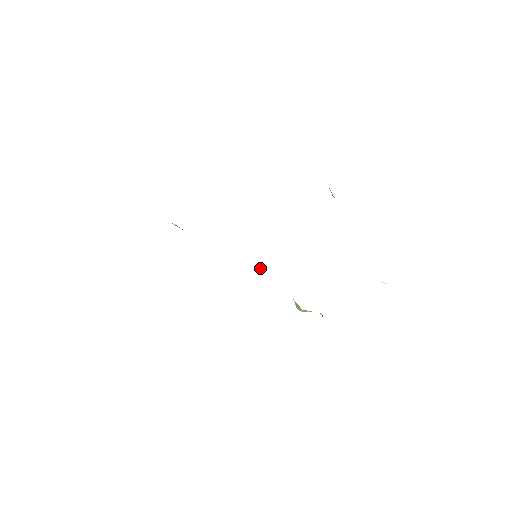
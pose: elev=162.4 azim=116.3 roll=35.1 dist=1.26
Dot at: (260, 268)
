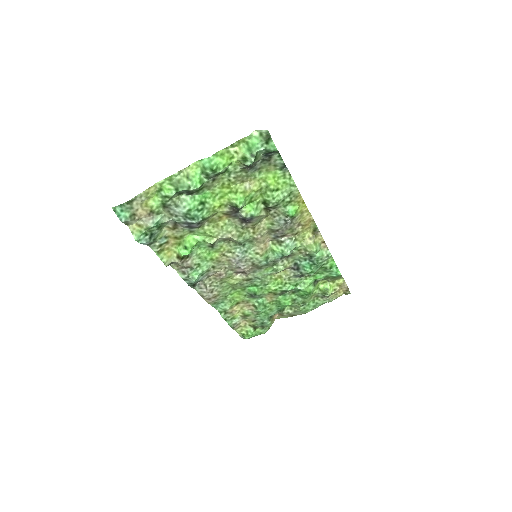
Dot at: (267, 243)
